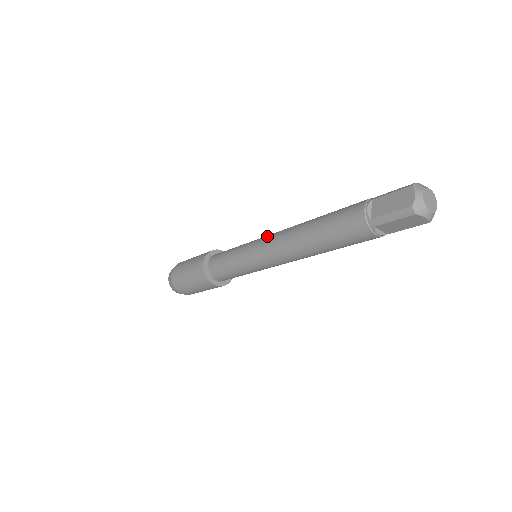
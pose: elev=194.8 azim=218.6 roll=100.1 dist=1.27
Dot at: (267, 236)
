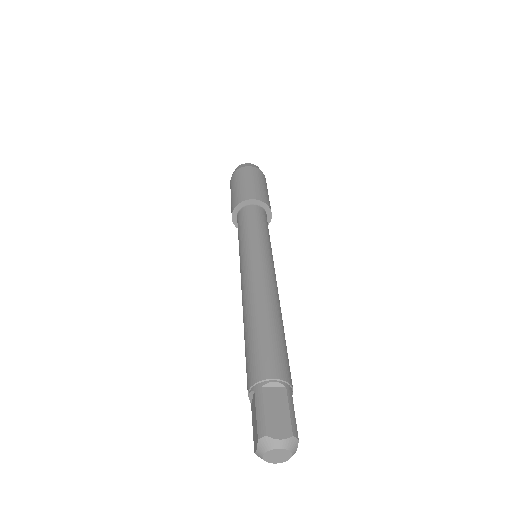
Dot at: (245, 269)
